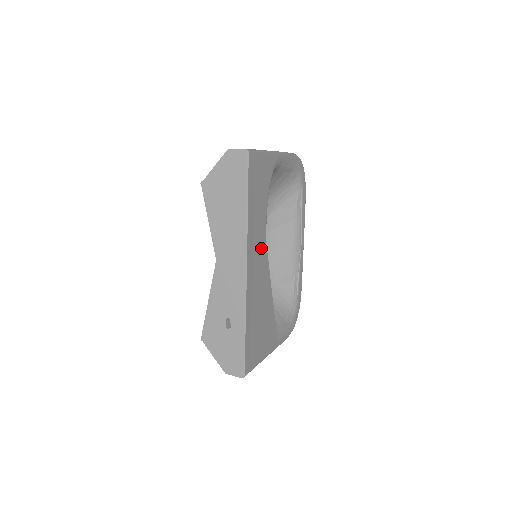
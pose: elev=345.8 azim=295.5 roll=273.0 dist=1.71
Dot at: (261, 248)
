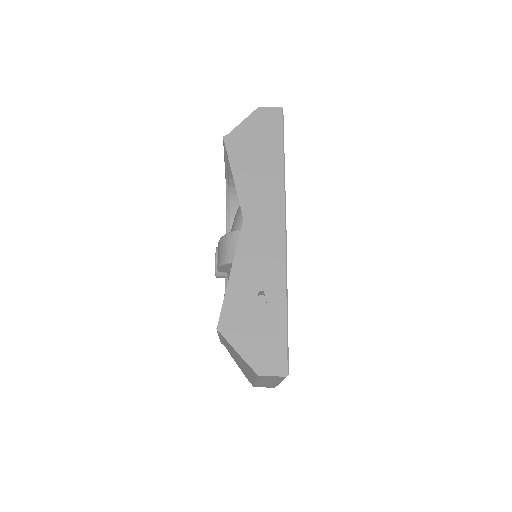
Dot at: occluded
